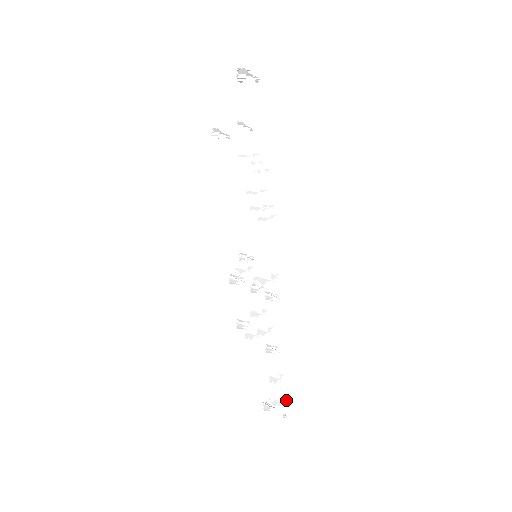
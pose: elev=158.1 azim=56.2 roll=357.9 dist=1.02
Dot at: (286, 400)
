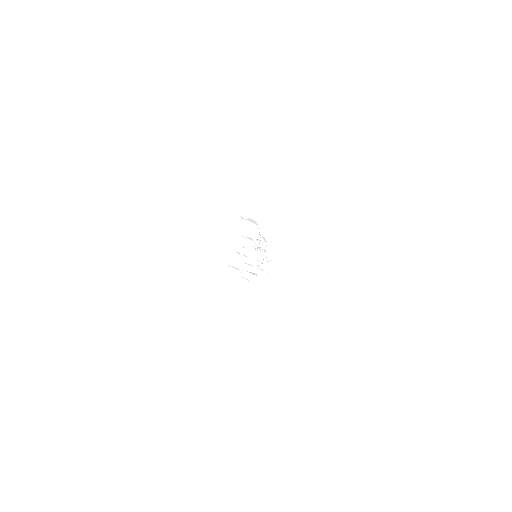
Dot at: occluded
